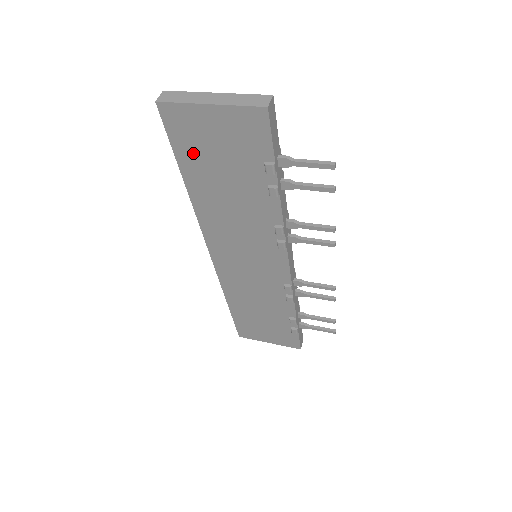
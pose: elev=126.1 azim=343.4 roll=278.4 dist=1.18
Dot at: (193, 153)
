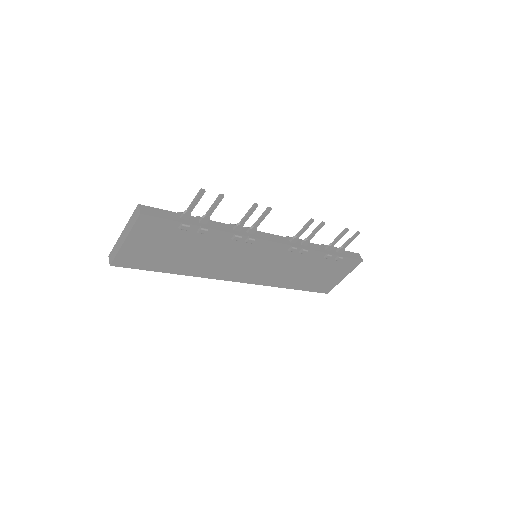
Dot at: (154, 261)
